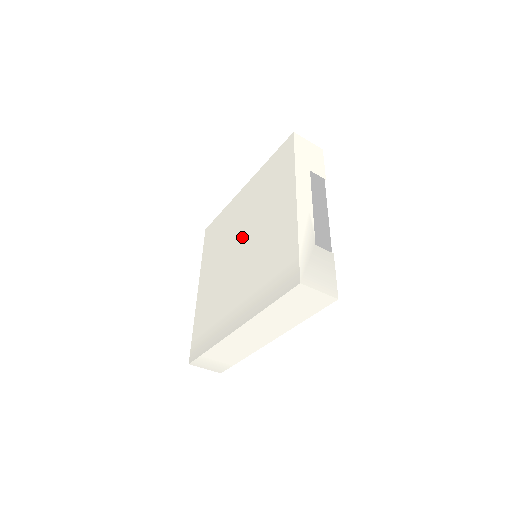
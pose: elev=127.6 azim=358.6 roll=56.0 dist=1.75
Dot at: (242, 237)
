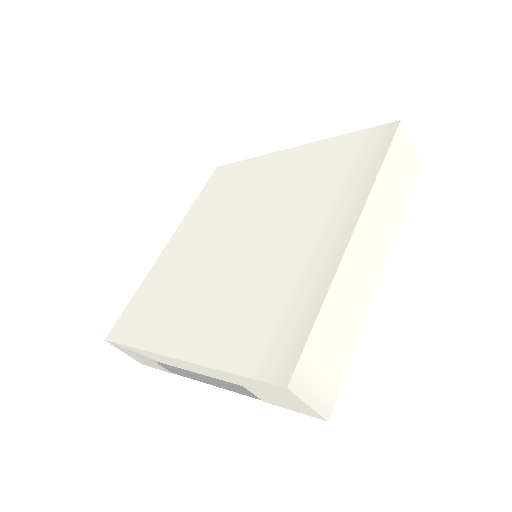
Dot at: (228, 237)
